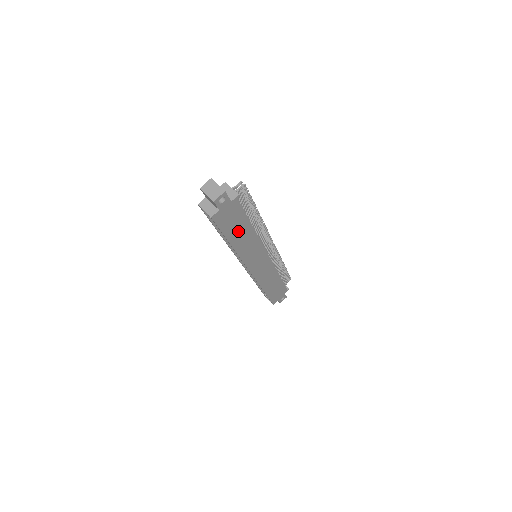
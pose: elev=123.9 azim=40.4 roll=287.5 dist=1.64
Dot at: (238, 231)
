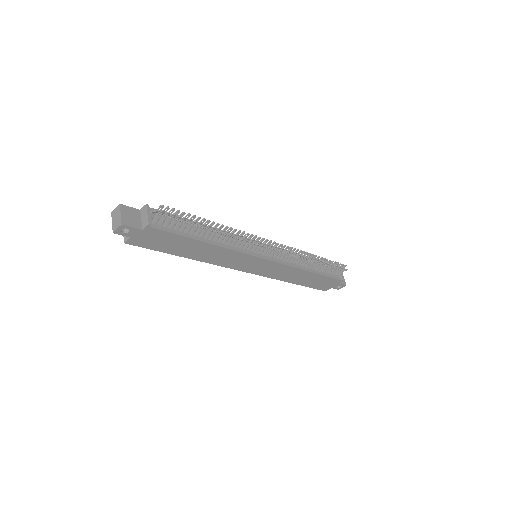
Dot at: (184, 247)
